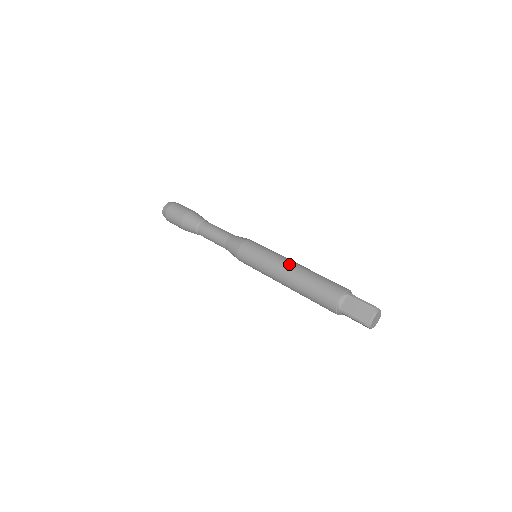
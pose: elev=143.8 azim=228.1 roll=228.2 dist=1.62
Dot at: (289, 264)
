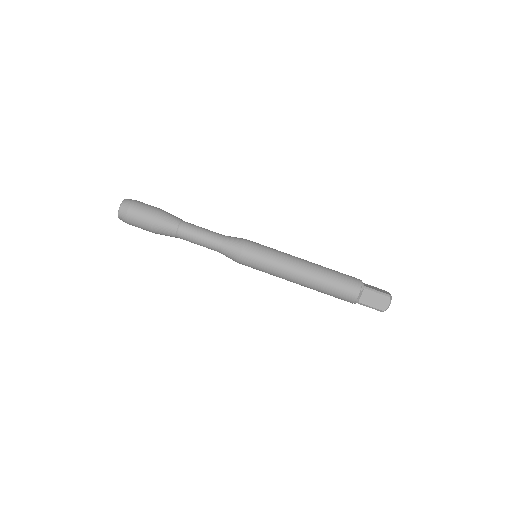
Dot at: (301, 266)
